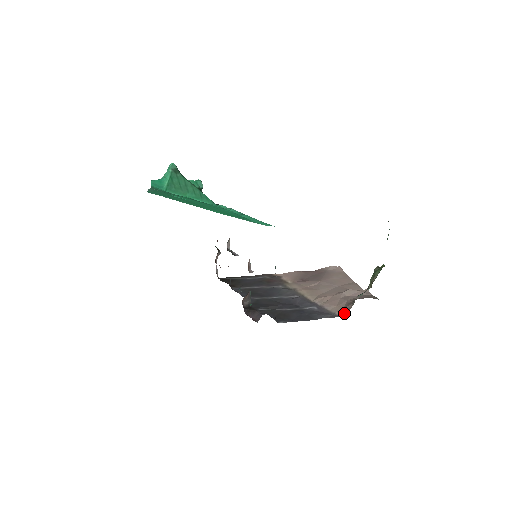
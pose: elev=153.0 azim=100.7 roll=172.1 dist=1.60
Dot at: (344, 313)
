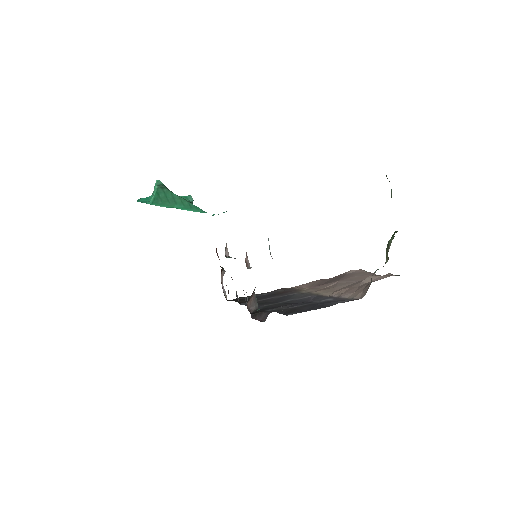
Dot at: (363, 295)
